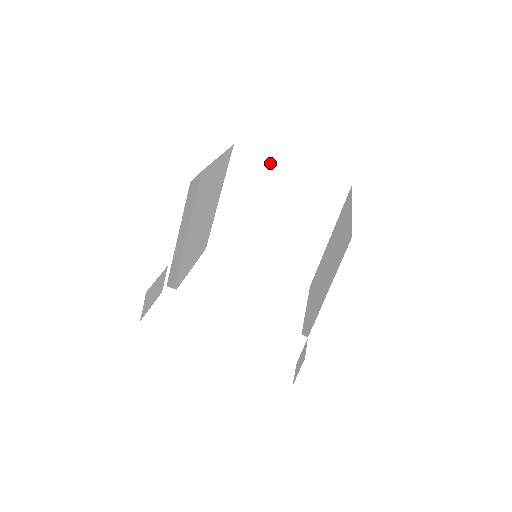
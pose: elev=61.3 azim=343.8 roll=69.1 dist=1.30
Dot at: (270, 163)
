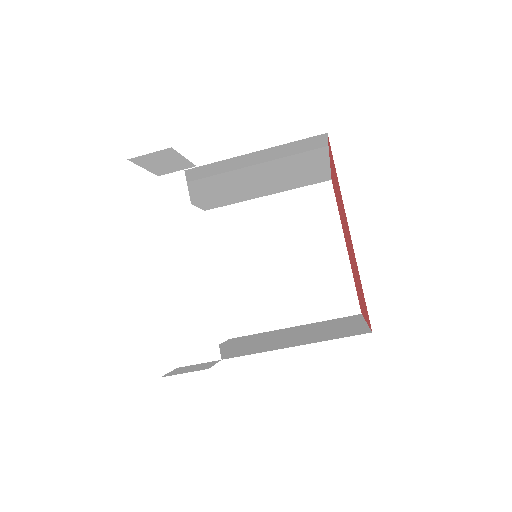
Dot at: (334, 224)
